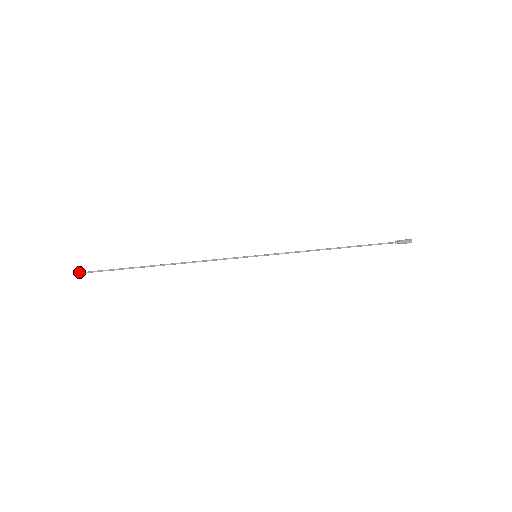
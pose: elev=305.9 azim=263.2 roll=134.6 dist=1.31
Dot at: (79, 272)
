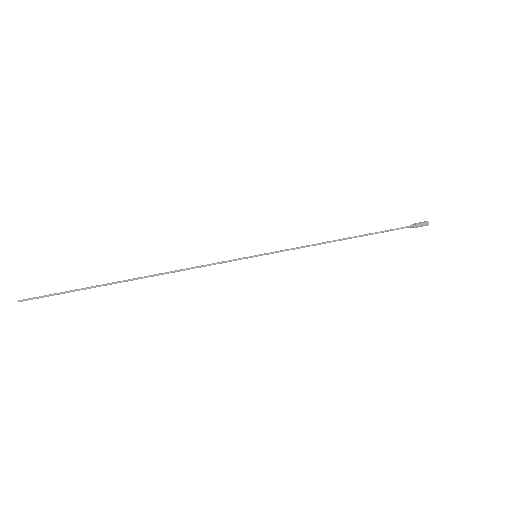
Dot at: (25, 299)
